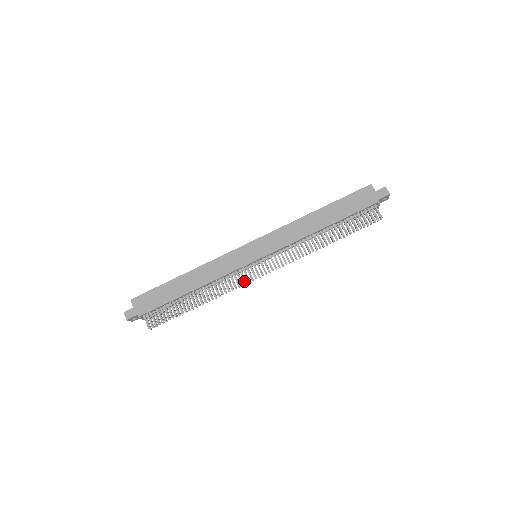
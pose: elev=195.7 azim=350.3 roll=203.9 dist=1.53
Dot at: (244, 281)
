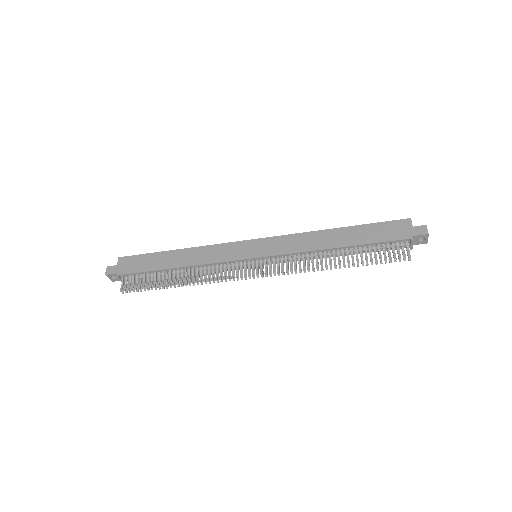
Dot at: (232, 276)
